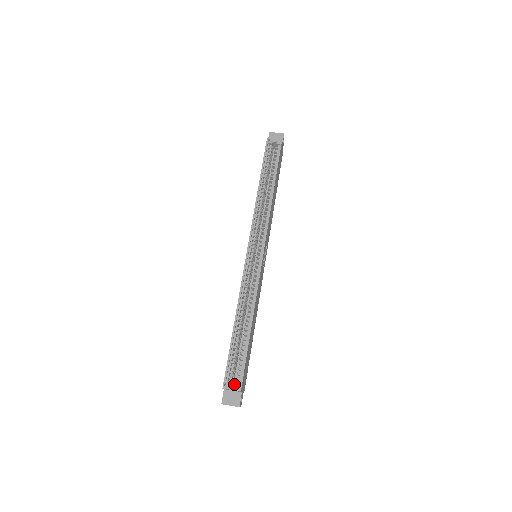
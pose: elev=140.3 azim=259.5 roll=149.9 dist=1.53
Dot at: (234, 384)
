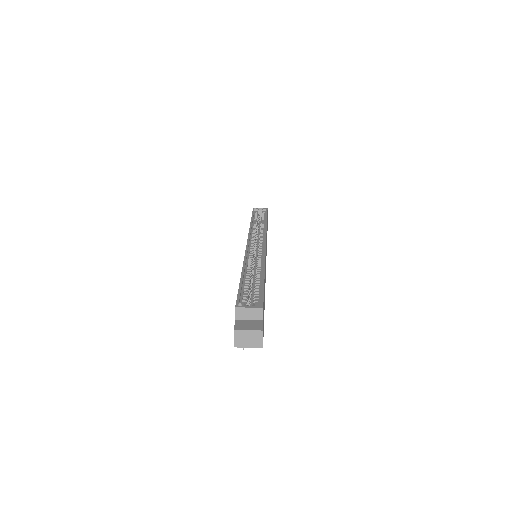
Dot at: occluded
